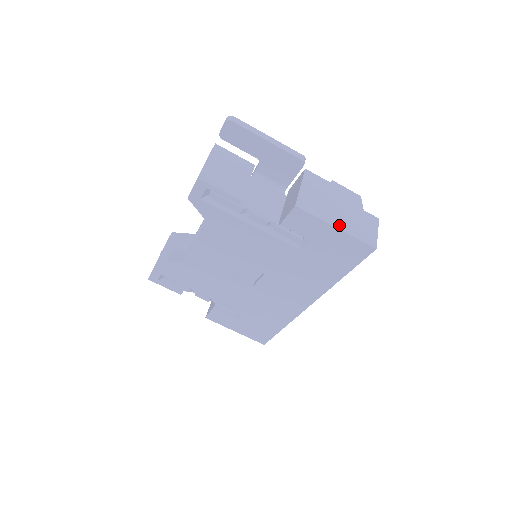
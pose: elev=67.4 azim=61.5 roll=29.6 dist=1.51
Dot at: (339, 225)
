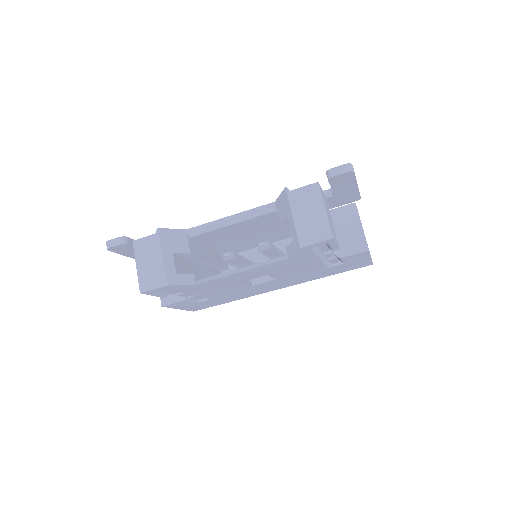
Dot at: occluded
